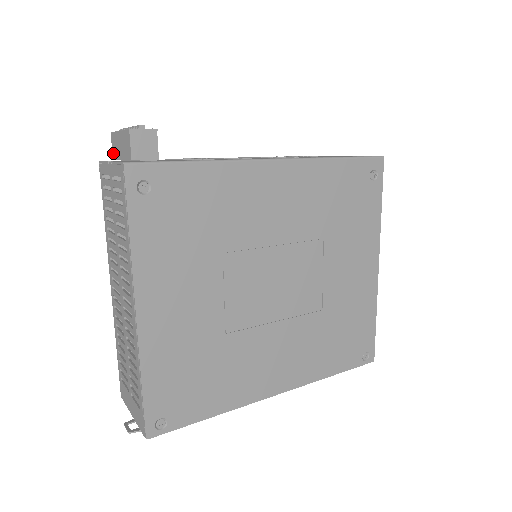
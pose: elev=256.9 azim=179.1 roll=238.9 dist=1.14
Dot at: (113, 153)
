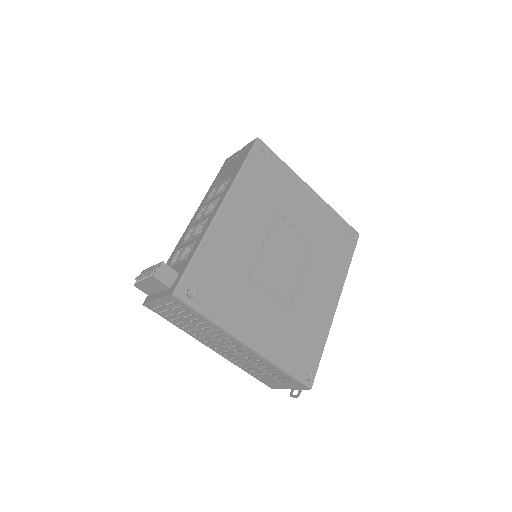
Dot at: (146, 293)
